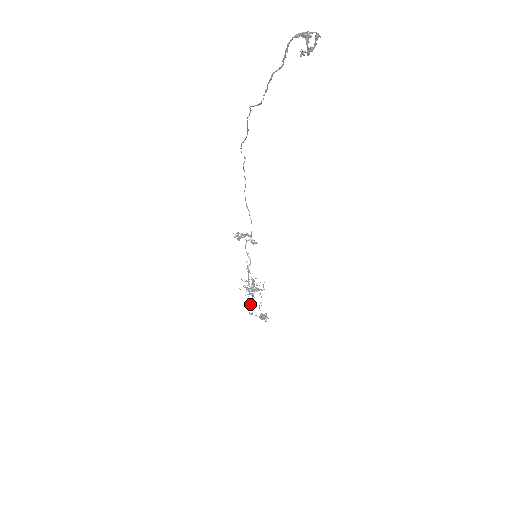
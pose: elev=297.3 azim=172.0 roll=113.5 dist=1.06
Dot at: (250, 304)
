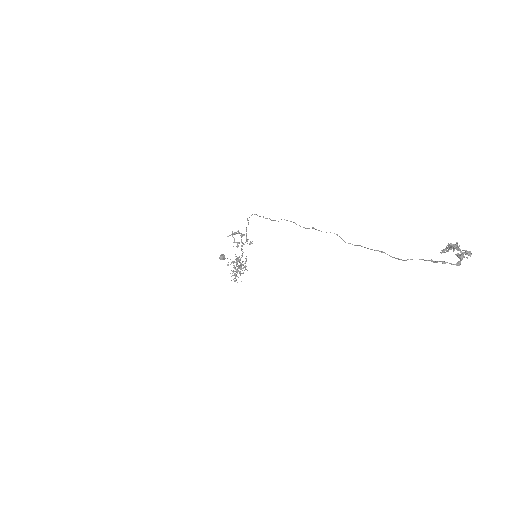
Dot at: (235, 275)
